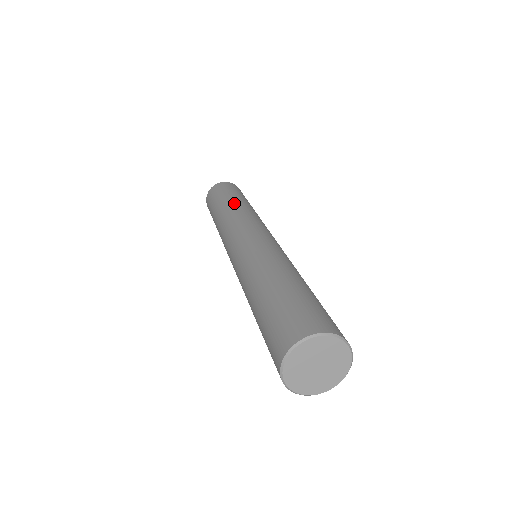
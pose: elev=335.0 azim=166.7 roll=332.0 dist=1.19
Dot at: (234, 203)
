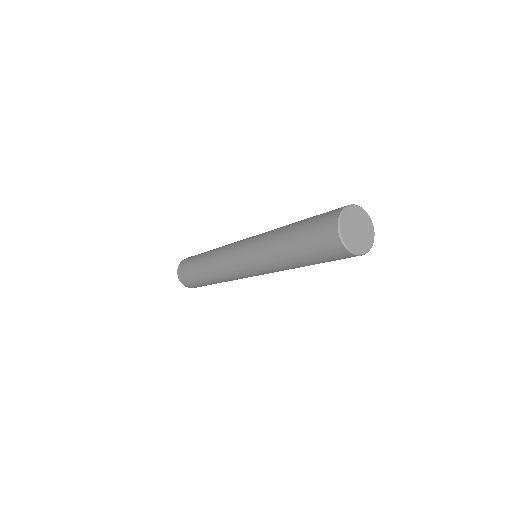
Dot at: (206, 256)
